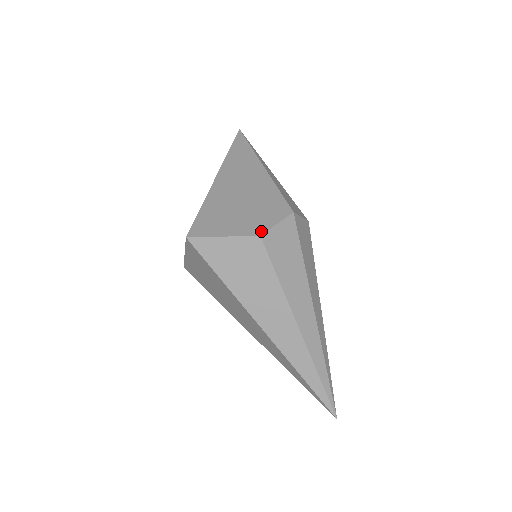
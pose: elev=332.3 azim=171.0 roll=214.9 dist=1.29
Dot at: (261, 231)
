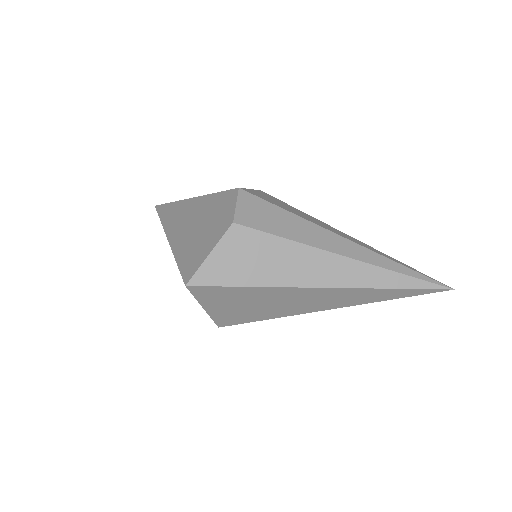
Dot at: (230, 220)
